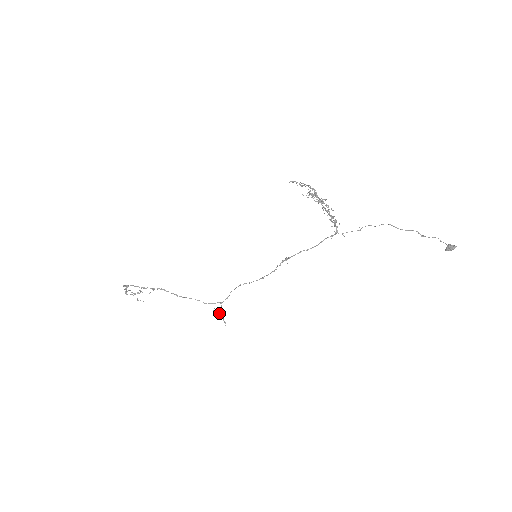
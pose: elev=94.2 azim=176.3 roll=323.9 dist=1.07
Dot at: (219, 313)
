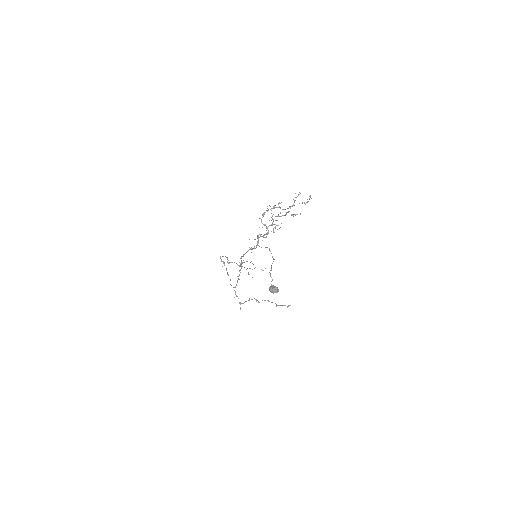
Dot at: (249, 299)
